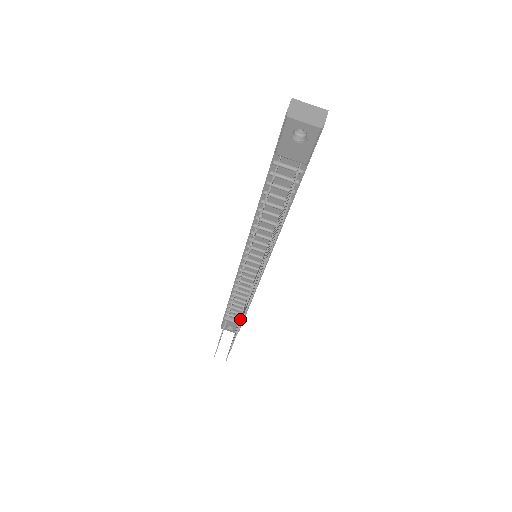
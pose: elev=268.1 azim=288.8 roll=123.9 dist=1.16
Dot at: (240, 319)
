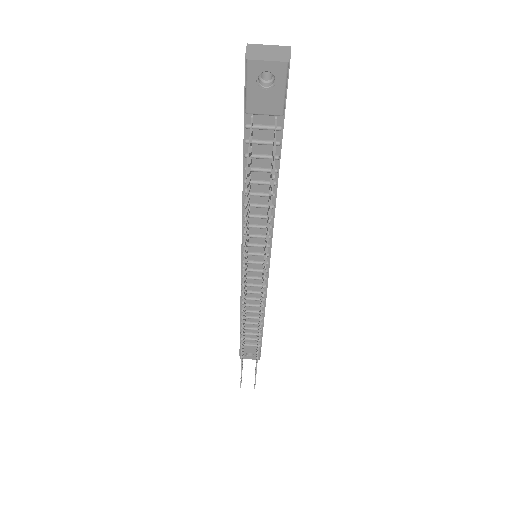
Dot at: occluded
